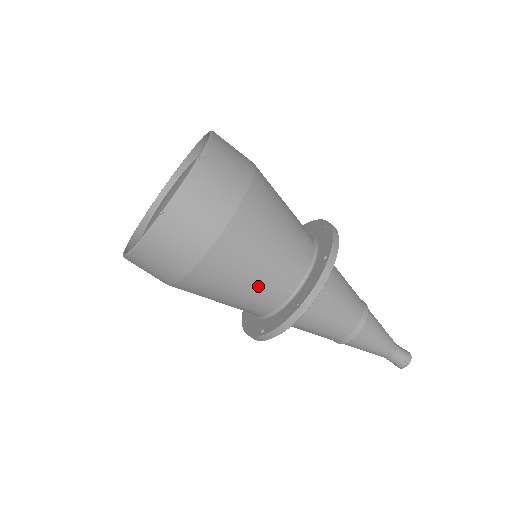
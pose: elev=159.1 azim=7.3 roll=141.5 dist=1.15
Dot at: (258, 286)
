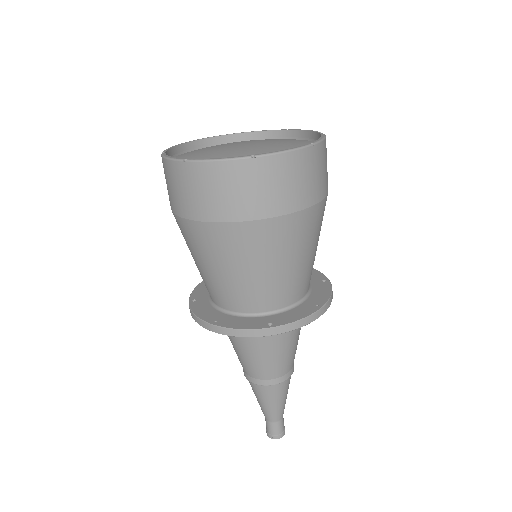
Dot at: (210, 278)
